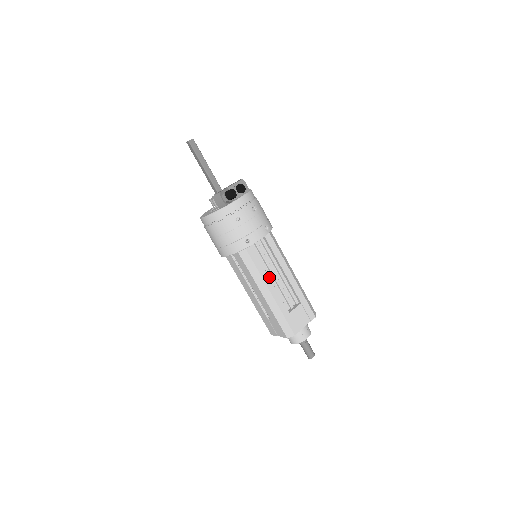
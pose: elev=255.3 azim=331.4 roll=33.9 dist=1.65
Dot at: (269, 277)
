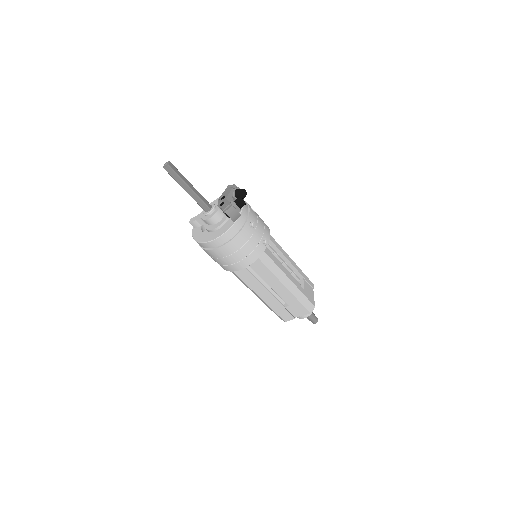
Dot at: occluded
